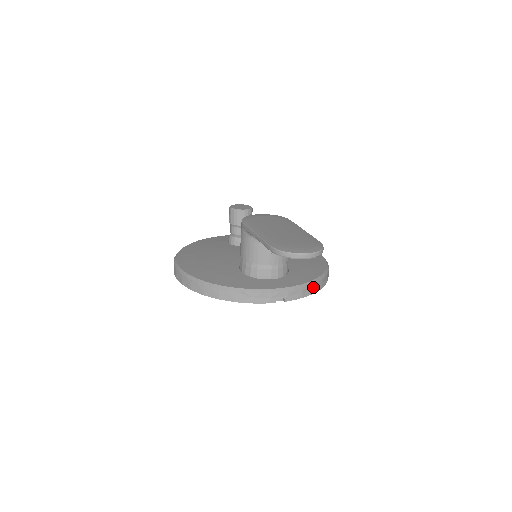
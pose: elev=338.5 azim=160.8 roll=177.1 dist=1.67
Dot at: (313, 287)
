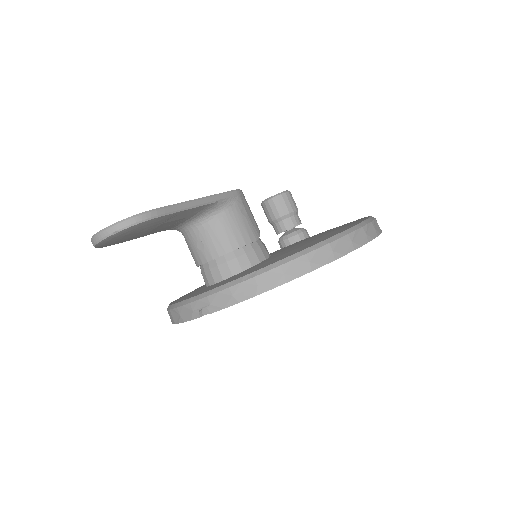
Dot at: (256, 282)
